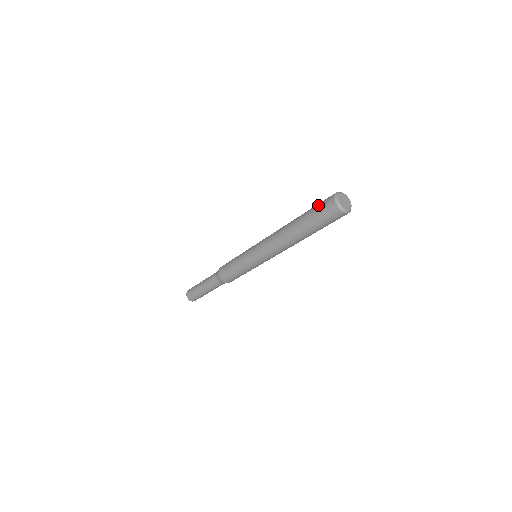
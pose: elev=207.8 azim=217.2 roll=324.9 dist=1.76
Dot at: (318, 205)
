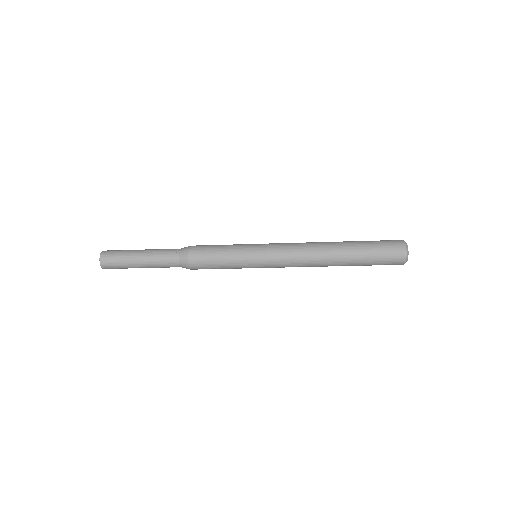
Dot at: (381, 241)
